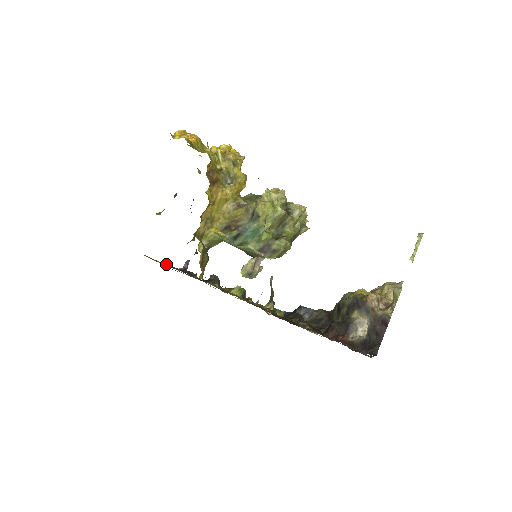
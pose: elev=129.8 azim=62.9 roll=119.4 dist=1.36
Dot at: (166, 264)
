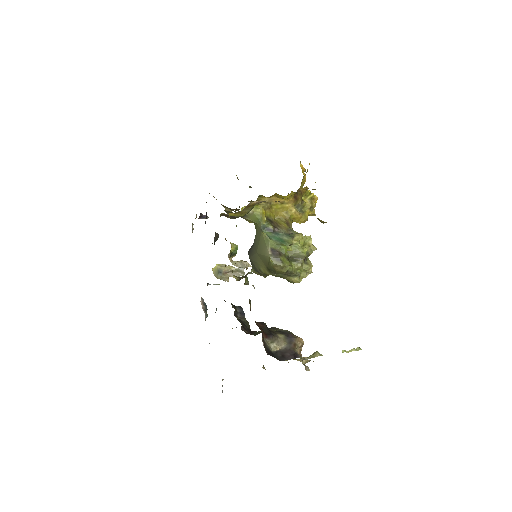
Dot at: occluded
